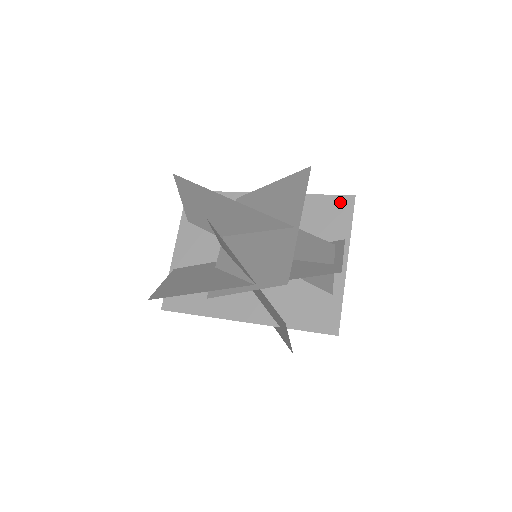
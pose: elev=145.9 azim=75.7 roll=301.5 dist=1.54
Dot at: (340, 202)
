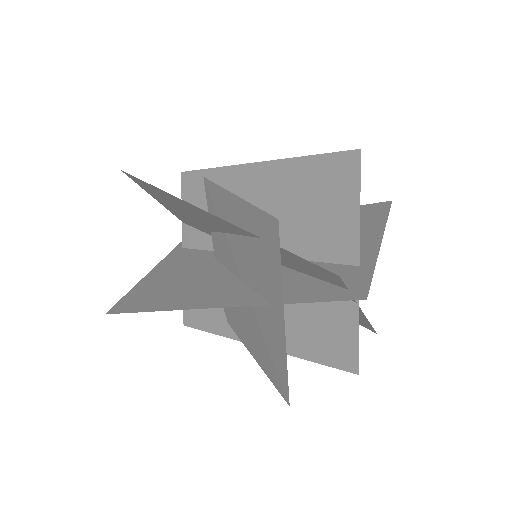
Dot at: (372, 207)
